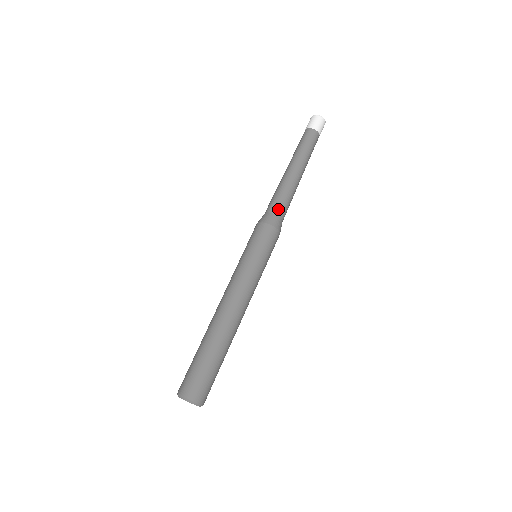
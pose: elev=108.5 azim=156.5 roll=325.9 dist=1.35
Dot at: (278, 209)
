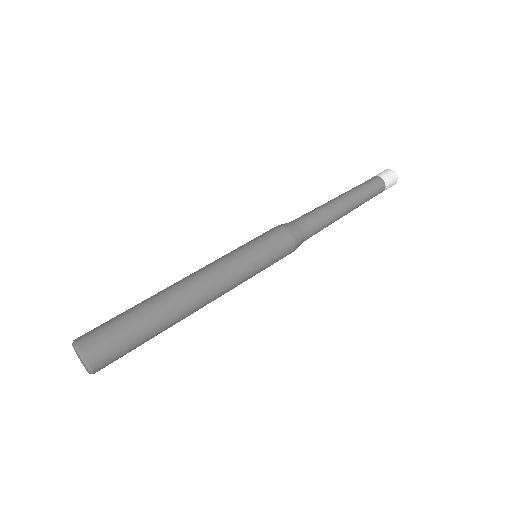
Dot at: (307, 225)
